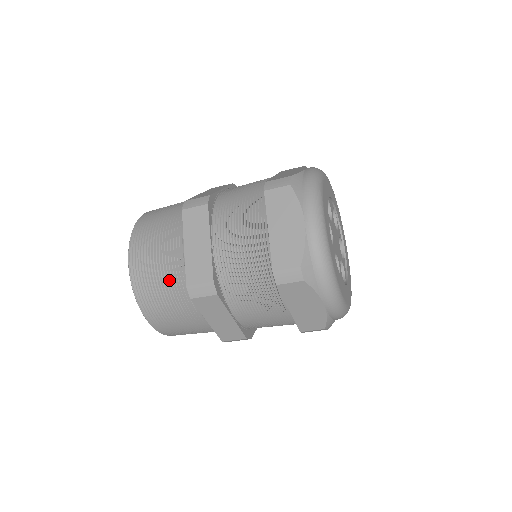
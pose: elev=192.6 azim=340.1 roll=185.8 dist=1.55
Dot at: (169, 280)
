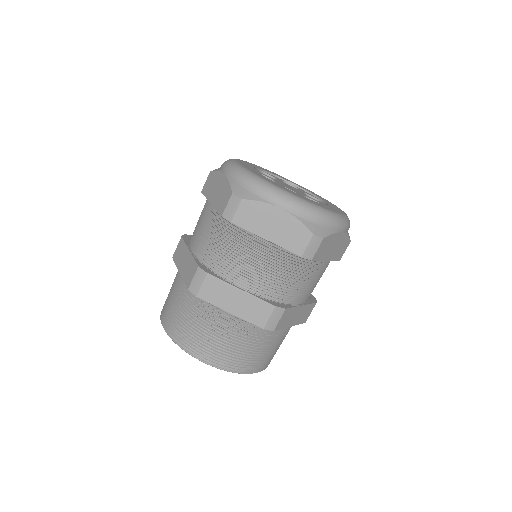
Dot at: (245, 339)
